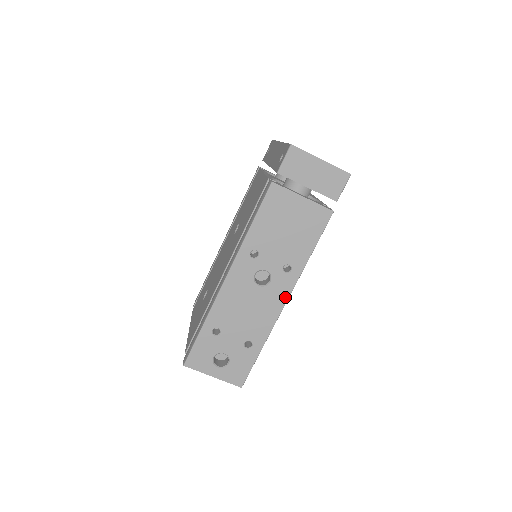
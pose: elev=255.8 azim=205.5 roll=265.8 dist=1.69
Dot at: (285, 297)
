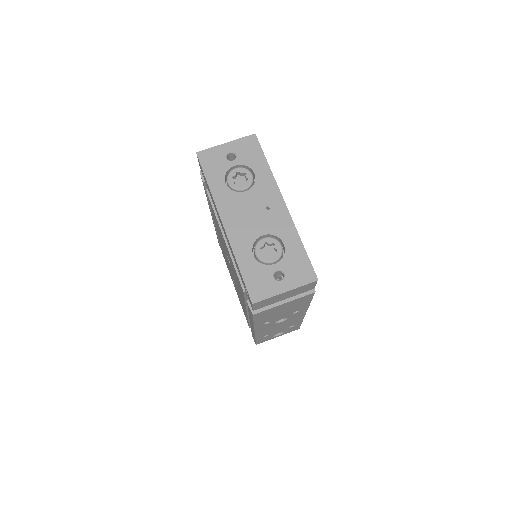
Dot at: occluded
